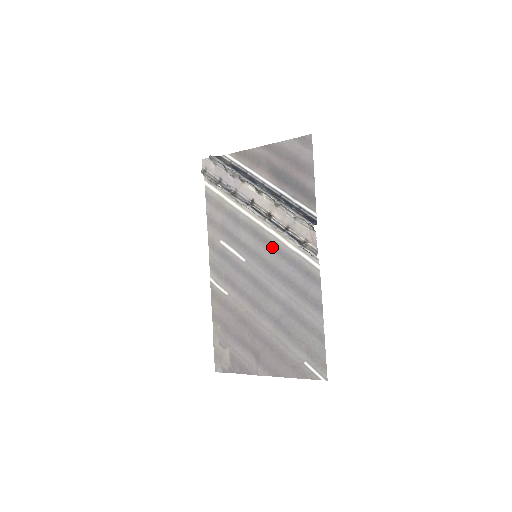
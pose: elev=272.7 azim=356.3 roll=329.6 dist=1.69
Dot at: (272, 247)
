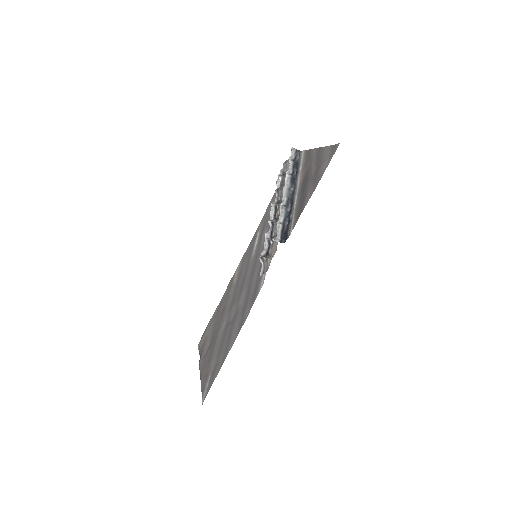
Dot at: occluded
